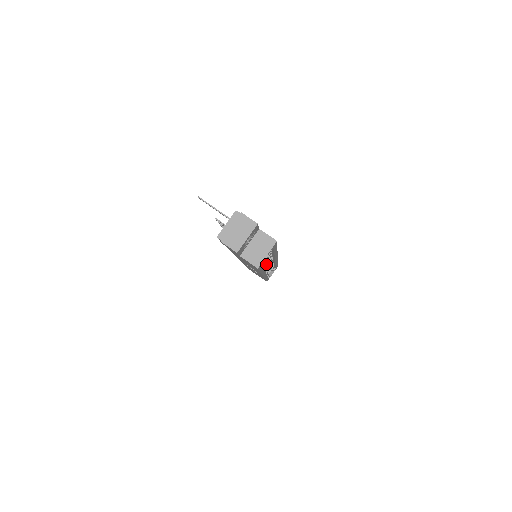
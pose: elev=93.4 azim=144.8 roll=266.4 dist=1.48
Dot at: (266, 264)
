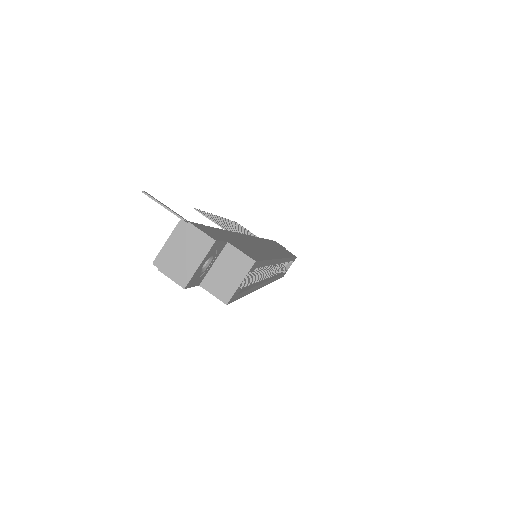
Dot at: occluded
